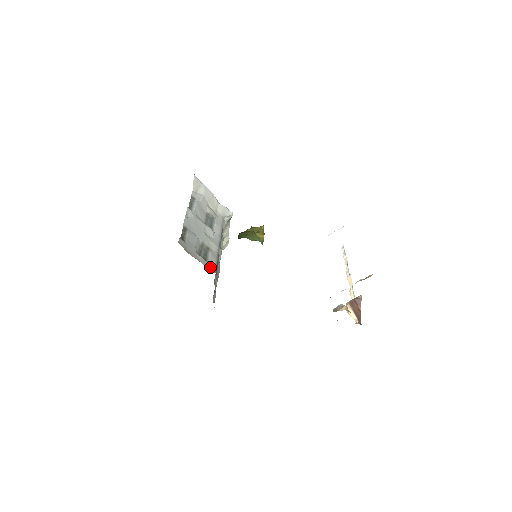
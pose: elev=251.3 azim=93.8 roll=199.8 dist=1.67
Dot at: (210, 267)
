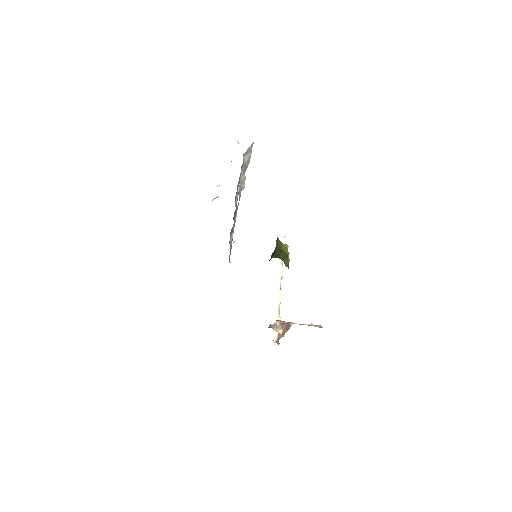
Dot at: occluded
